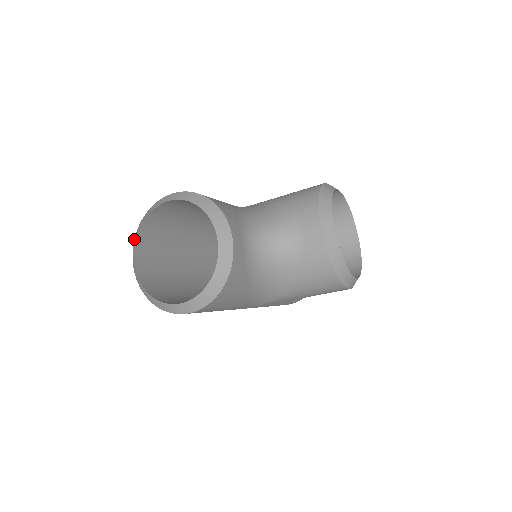
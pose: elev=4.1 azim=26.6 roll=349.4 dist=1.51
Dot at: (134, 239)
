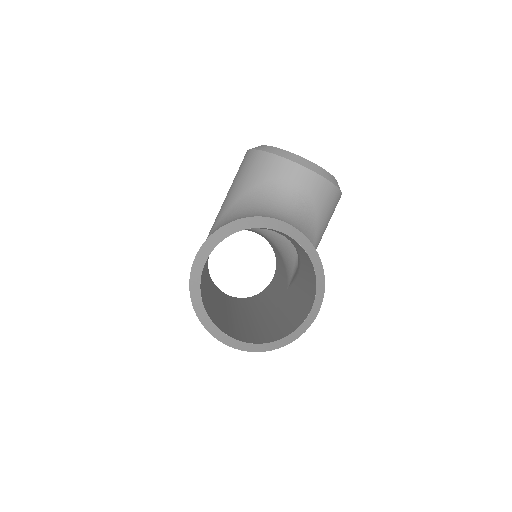
Dot at: (206, 328)
